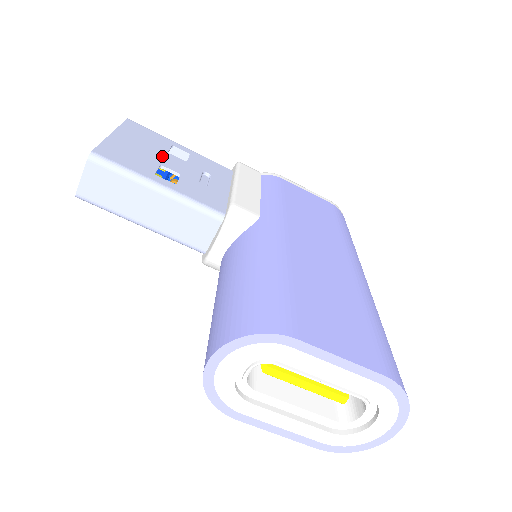
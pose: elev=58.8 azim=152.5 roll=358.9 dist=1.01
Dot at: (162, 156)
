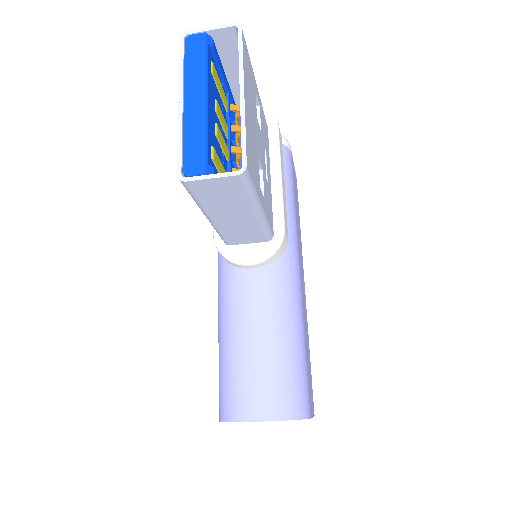
Dot at: (257, 132)
